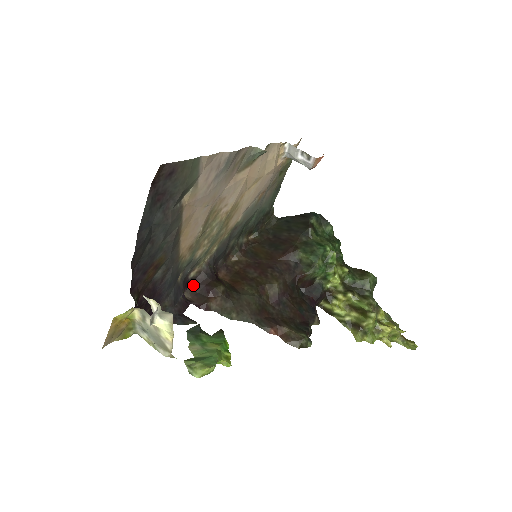
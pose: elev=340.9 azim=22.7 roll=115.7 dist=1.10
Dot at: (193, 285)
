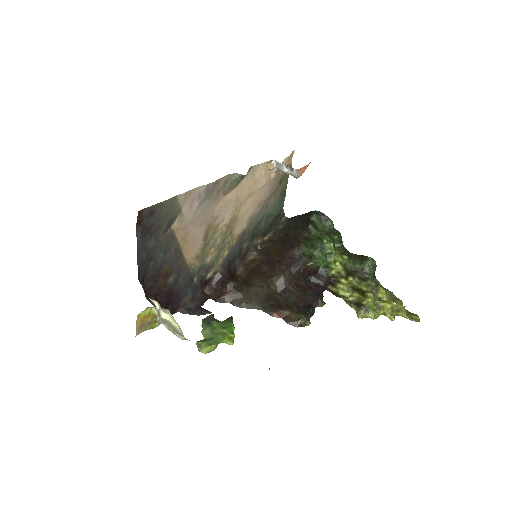
Dot at: (211, 283)
